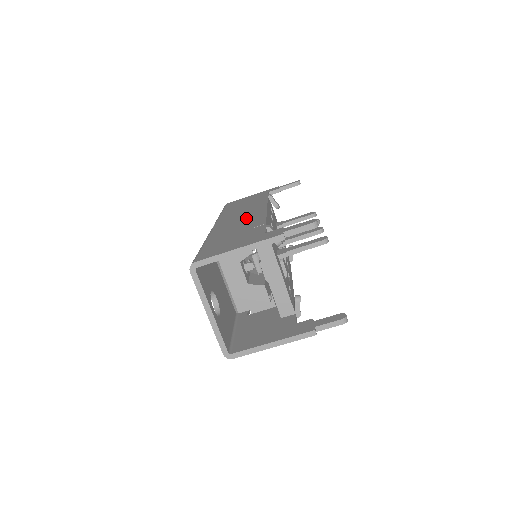
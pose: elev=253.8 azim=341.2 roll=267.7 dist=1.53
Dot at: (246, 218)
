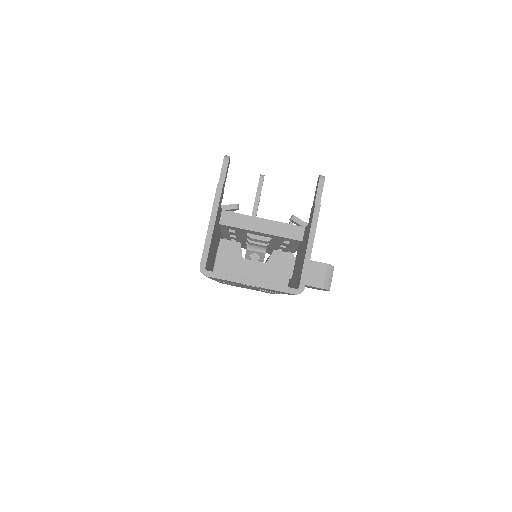
Dot at: occluded
